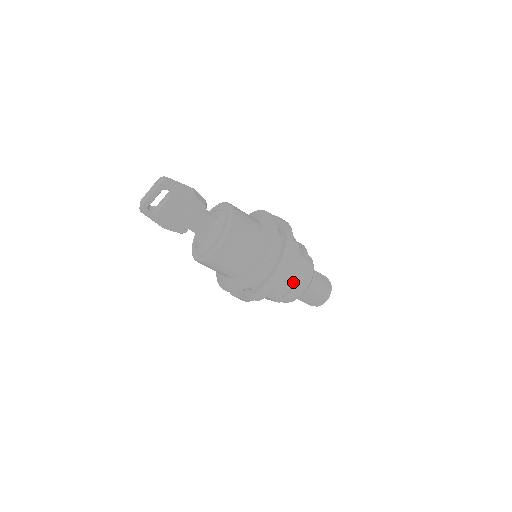
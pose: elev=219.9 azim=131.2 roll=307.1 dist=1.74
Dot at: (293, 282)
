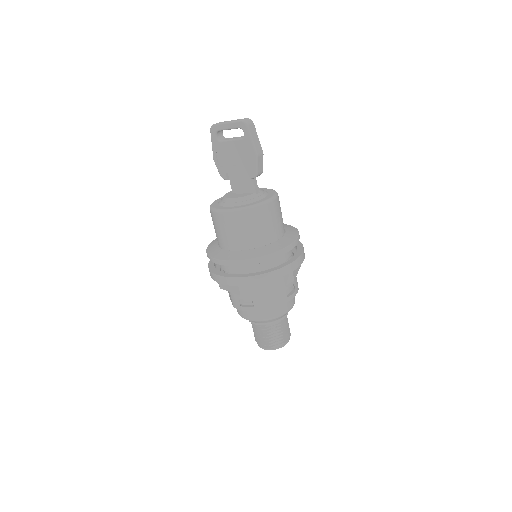
Dot at: (259, 302)
